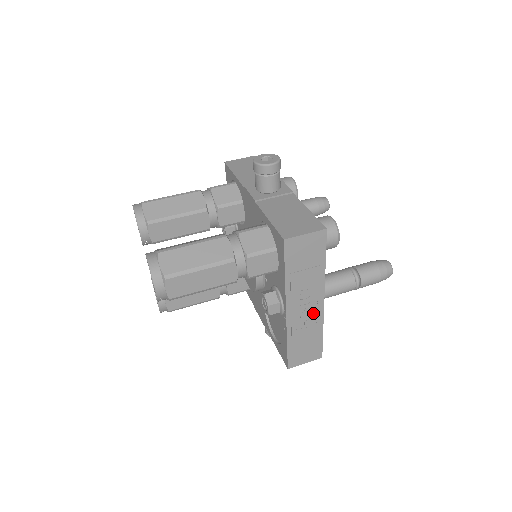
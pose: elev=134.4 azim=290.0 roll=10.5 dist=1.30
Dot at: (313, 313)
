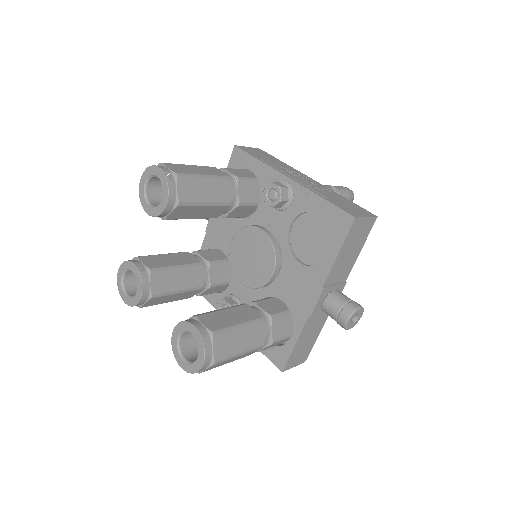
Dot at: (315, 184)
